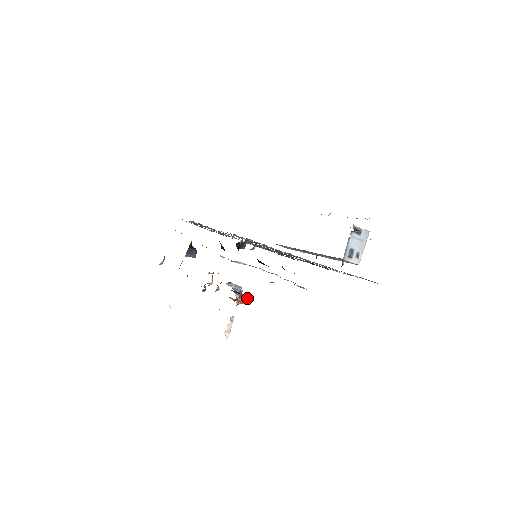
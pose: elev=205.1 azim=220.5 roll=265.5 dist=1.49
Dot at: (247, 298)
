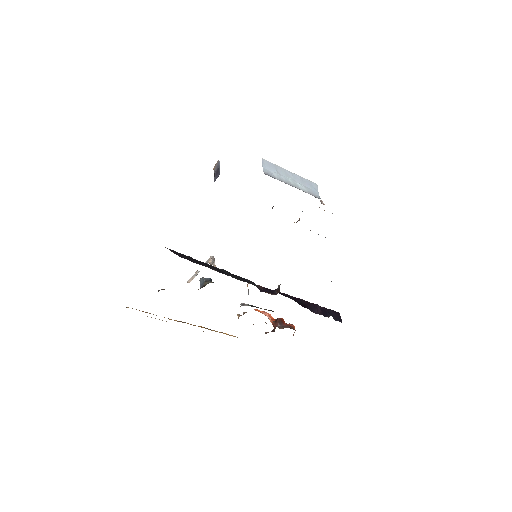
Dot at: occluded
